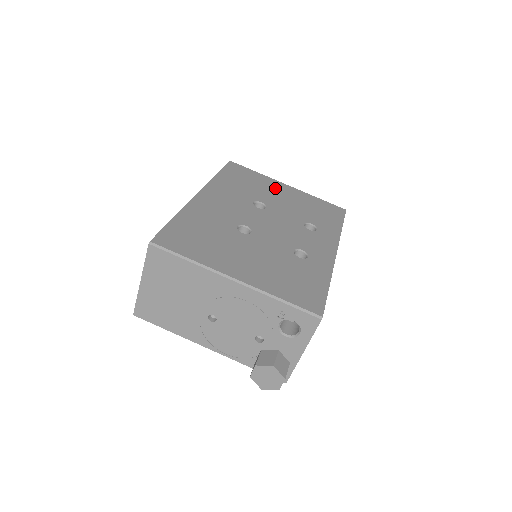
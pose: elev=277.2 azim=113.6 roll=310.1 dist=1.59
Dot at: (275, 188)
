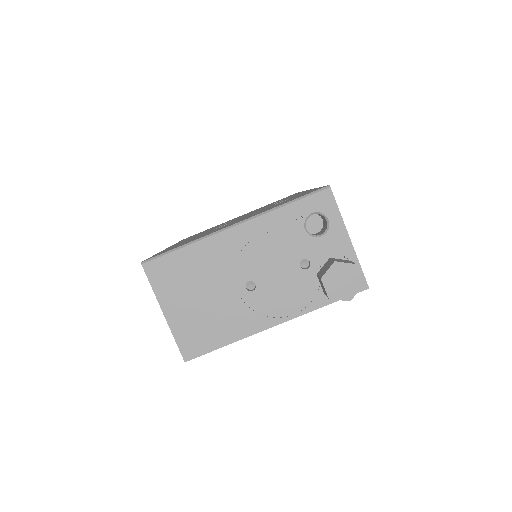
Dot at: occluded
